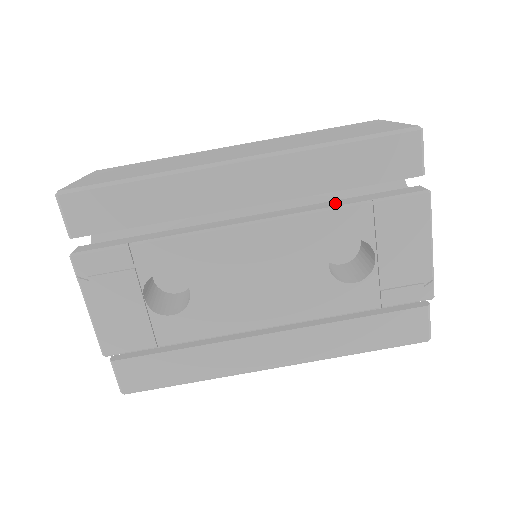
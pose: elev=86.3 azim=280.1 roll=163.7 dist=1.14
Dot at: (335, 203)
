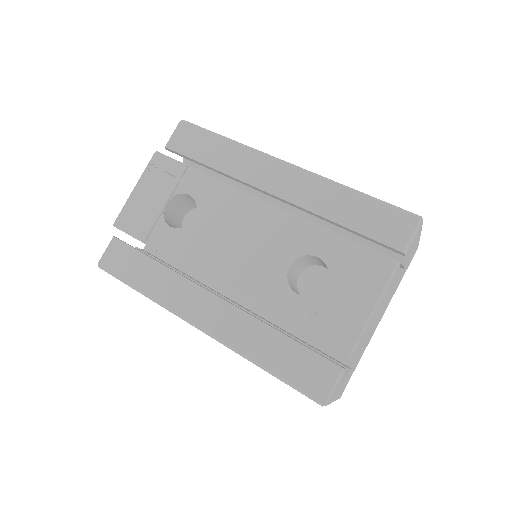
Dot at: occluded
